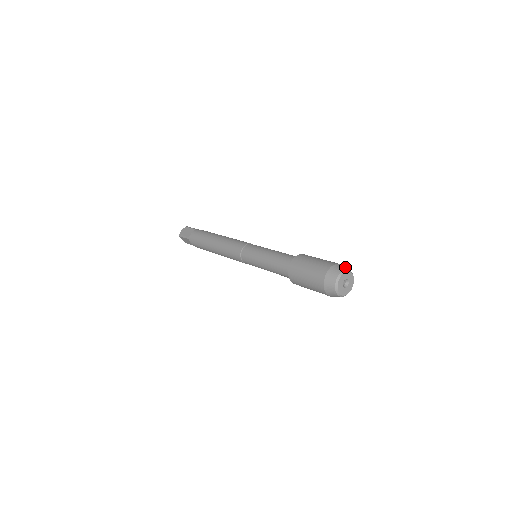
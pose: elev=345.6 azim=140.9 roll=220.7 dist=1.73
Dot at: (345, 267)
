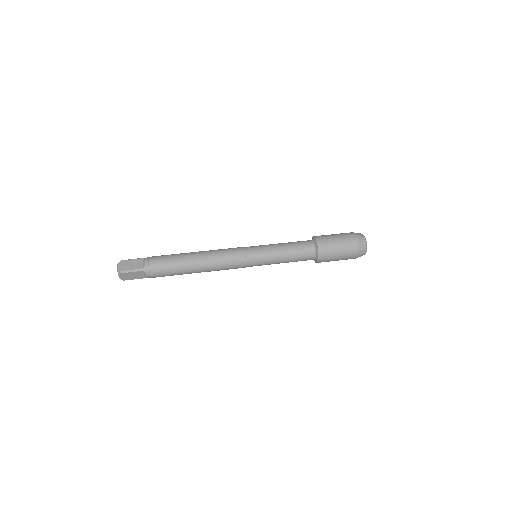
Dot at: occluded
